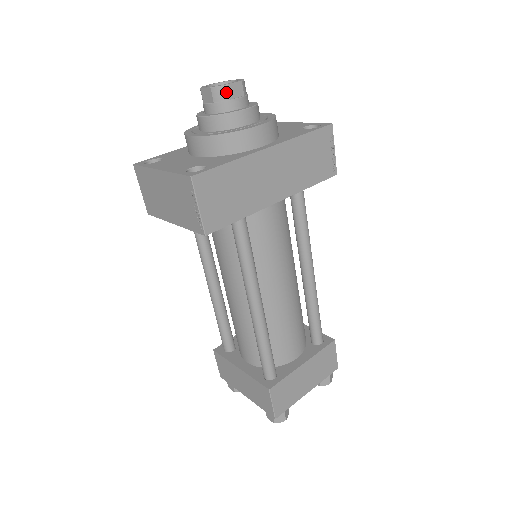
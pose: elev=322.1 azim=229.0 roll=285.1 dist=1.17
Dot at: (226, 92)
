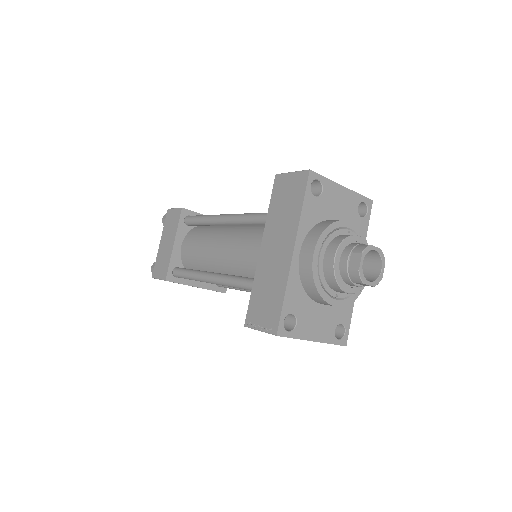
Dot at: occluded
